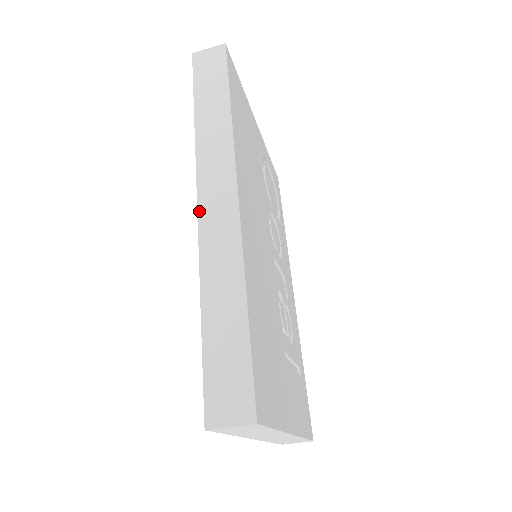
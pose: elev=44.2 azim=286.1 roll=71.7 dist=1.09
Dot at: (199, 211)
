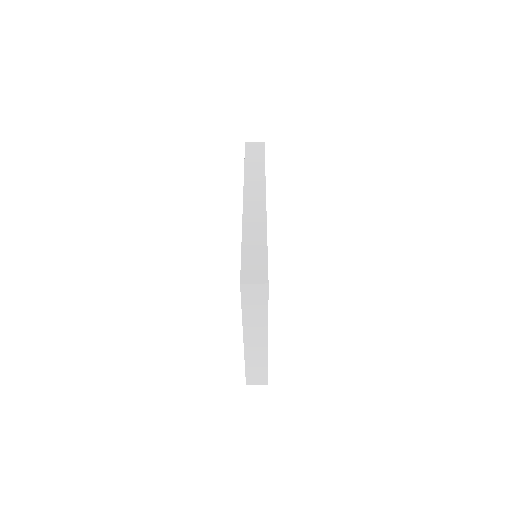
Dot at: (244, 203)
